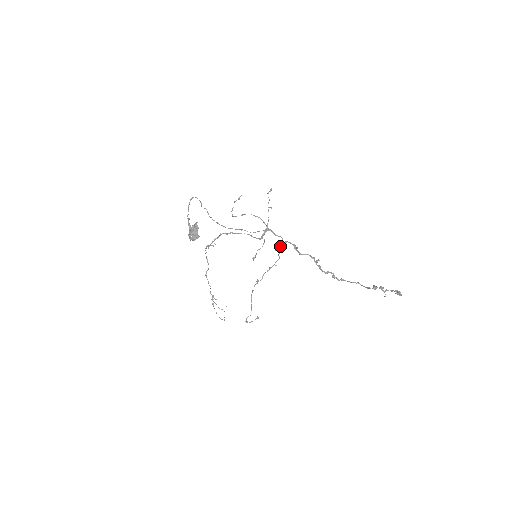
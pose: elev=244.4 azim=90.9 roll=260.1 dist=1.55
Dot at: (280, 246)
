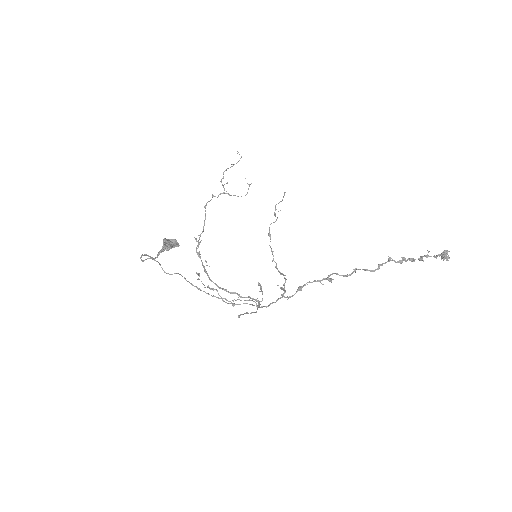
Dot at: occluded
